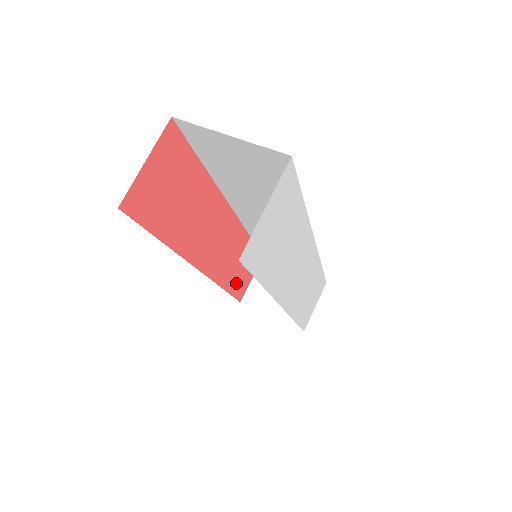
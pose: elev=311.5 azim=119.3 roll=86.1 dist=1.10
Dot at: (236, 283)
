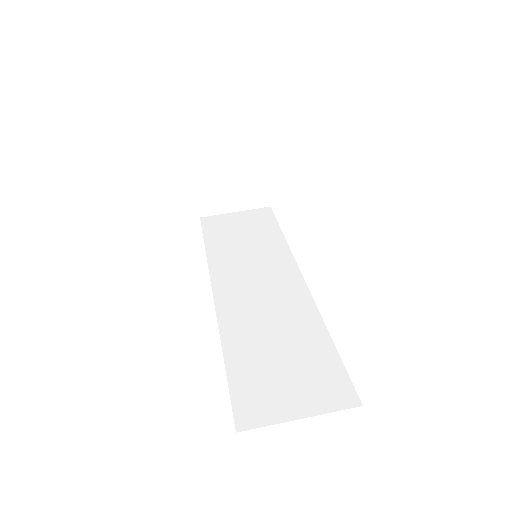
Dot at: occluded
